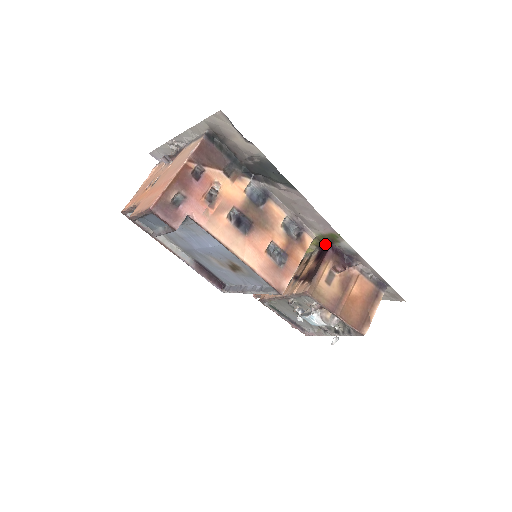
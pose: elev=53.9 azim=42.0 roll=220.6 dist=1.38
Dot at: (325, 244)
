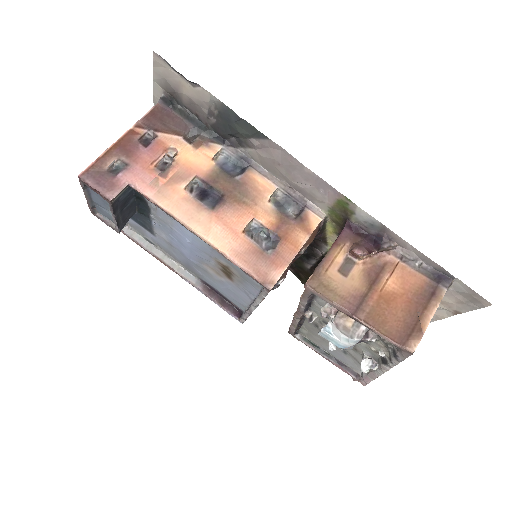
Dot at: (342, 225)
